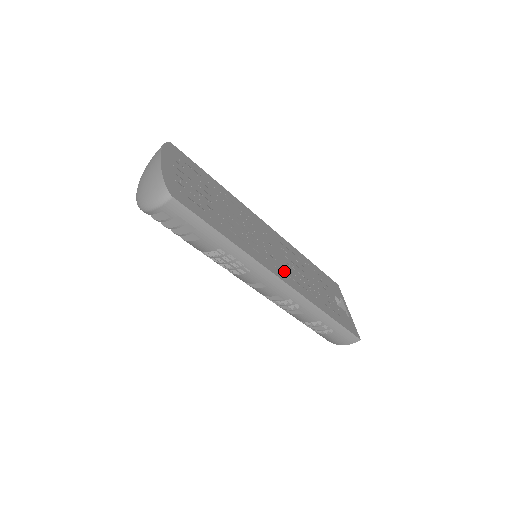
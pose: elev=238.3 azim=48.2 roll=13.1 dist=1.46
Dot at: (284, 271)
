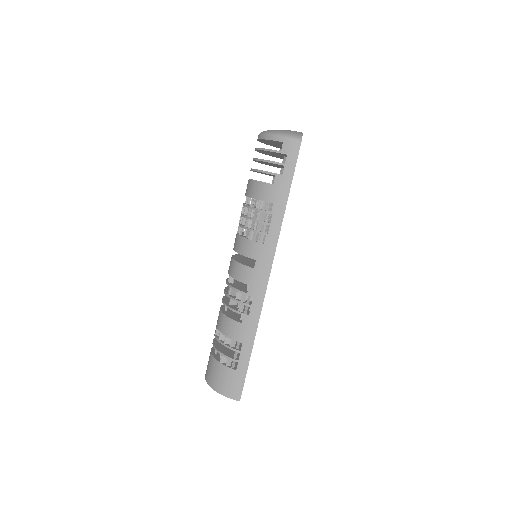
Dot at: occluded
